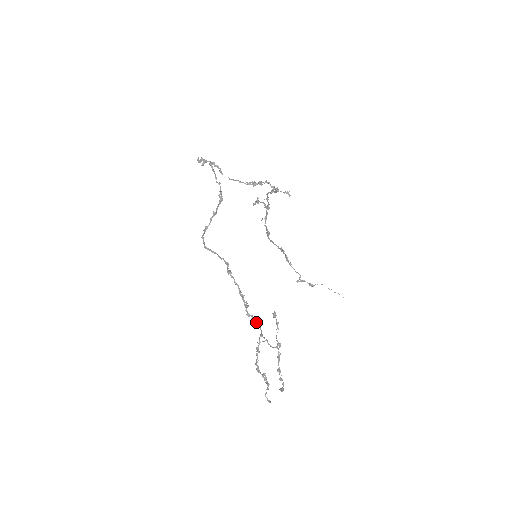
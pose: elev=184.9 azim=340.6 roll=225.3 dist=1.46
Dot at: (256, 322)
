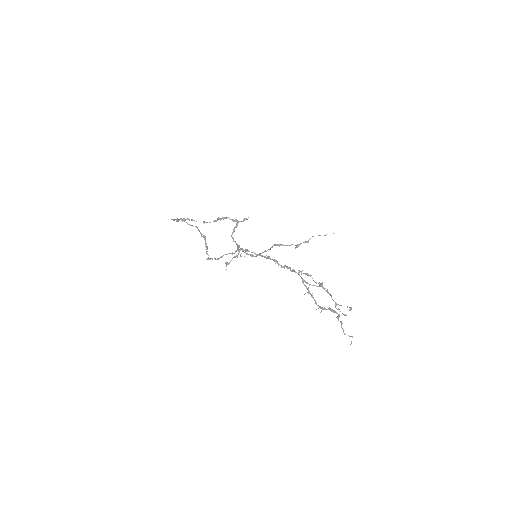
Dot at: (292, 270)
